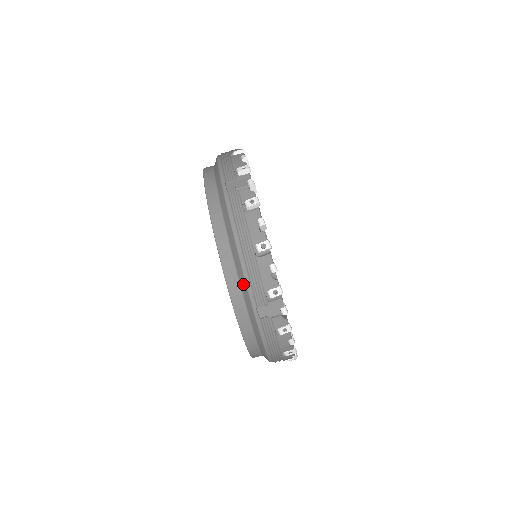
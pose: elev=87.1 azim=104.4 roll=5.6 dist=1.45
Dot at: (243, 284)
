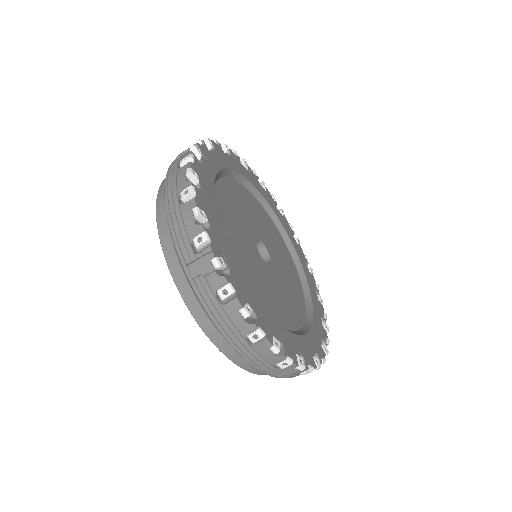
Dot at: occluded
